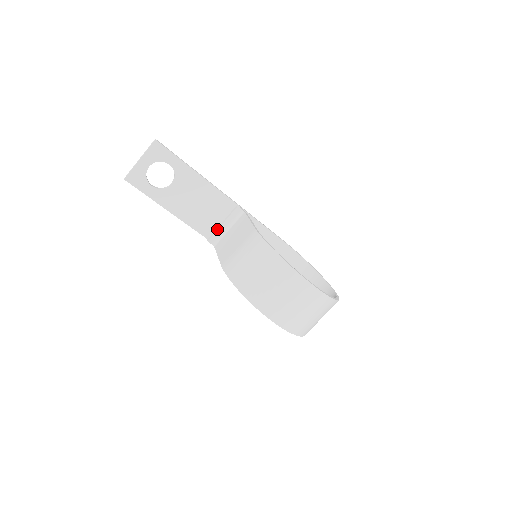
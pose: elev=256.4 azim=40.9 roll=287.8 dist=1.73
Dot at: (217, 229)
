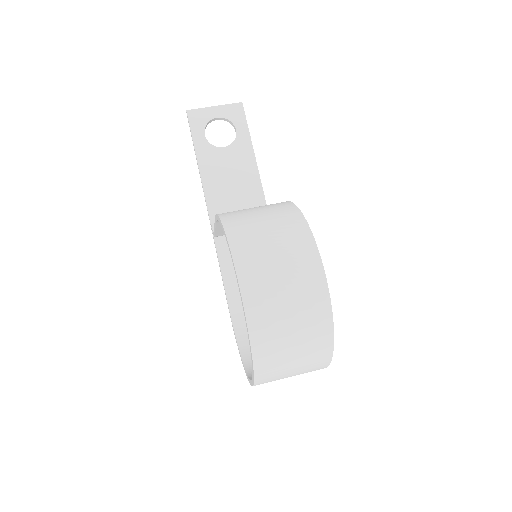
Dot at: occluded
